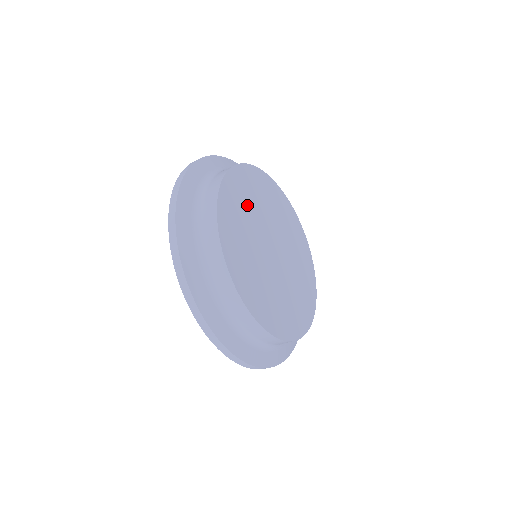
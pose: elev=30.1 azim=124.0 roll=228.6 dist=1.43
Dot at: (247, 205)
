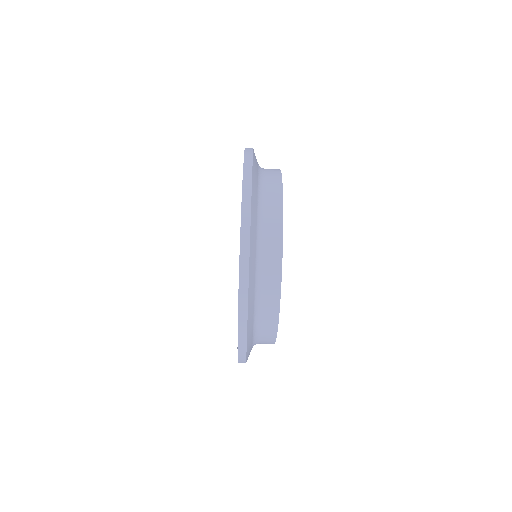
Dot at: occluded
